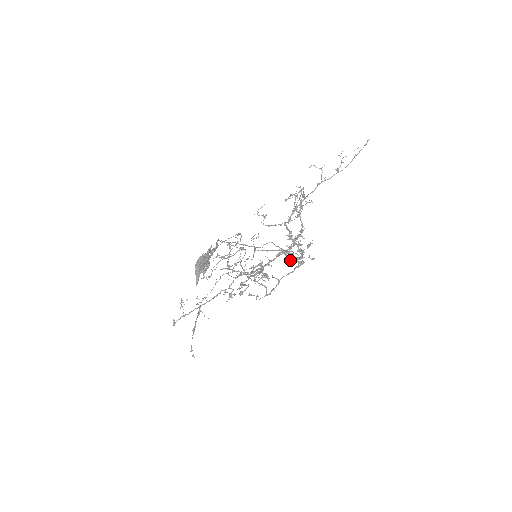
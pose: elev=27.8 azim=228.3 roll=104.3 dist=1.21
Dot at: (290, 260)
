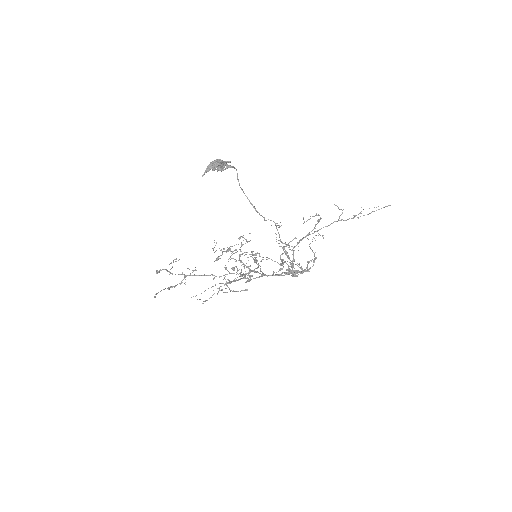
Dot at: (282, 259)
